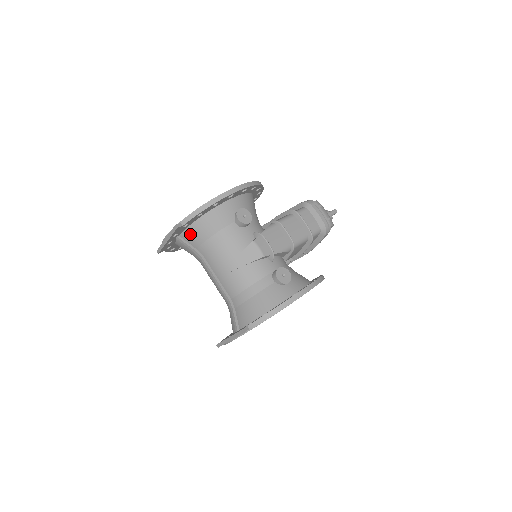
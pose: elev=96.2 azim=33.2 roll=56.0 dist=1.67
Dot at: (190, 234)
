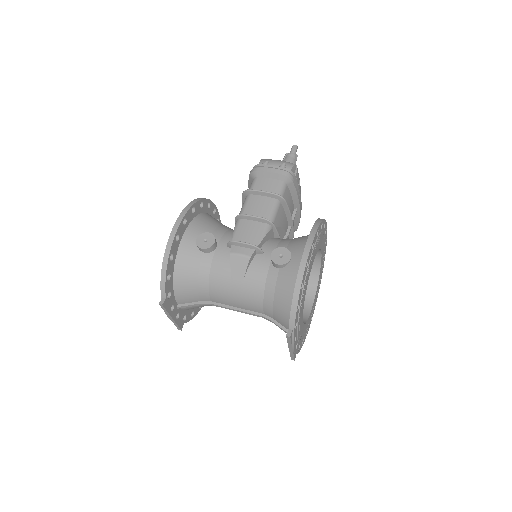
Dot at: (182, 296)
